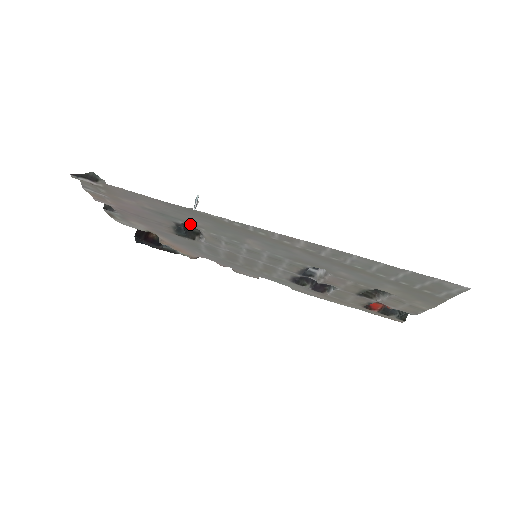
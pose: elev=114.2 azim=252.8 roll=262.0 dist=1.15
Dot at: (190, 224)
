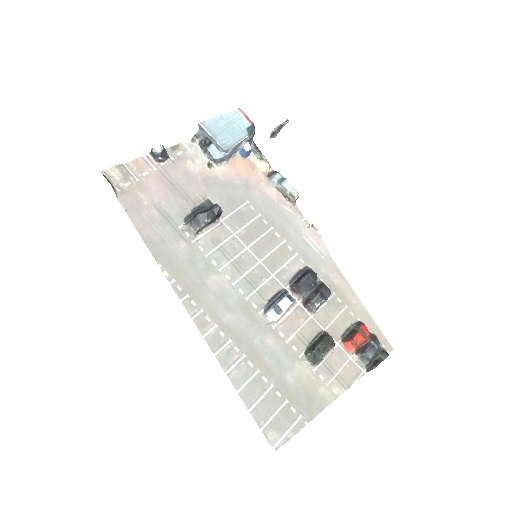
Dot at: (184, 235)
